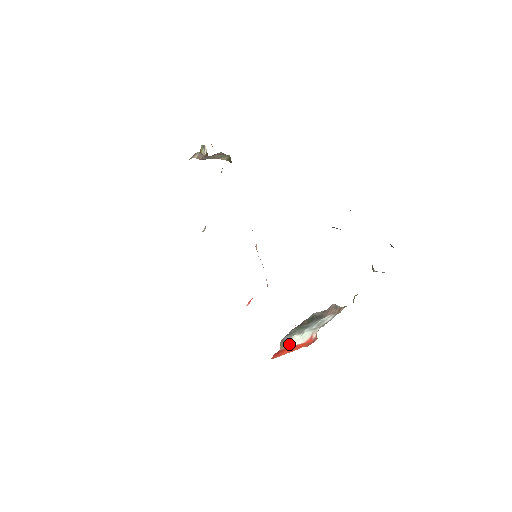
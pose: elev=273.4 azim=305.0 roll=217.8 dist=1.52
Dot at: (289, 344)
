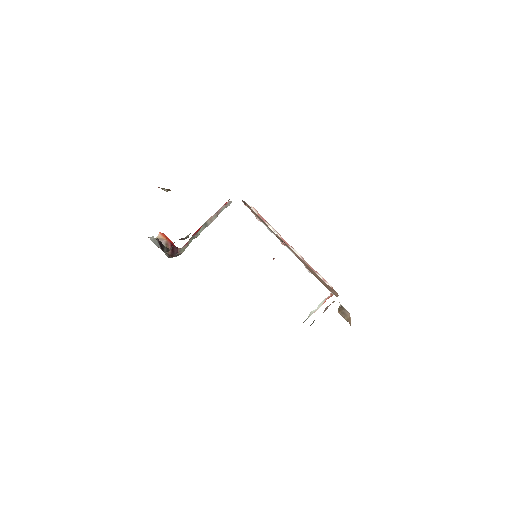
Dot at: occluded
